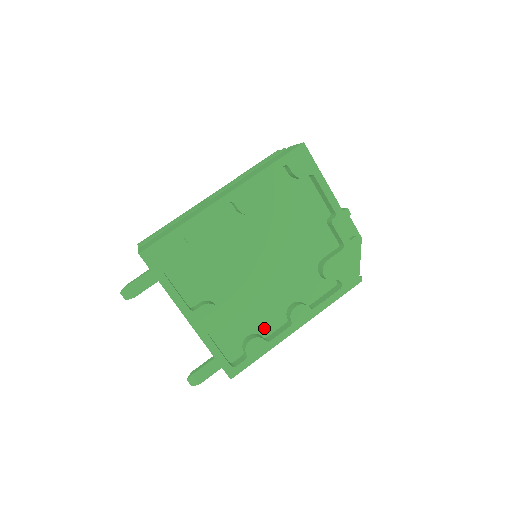
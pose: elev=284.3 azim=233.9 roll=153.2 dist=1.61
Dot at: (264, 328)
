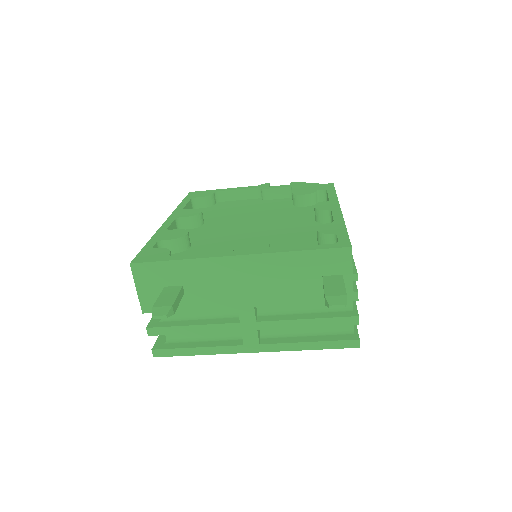
Dot at: occluded
